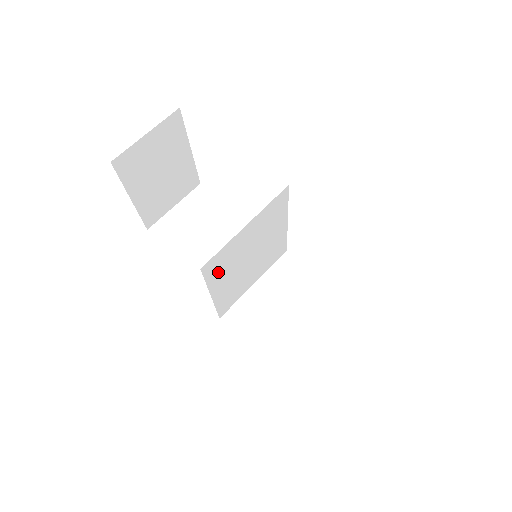
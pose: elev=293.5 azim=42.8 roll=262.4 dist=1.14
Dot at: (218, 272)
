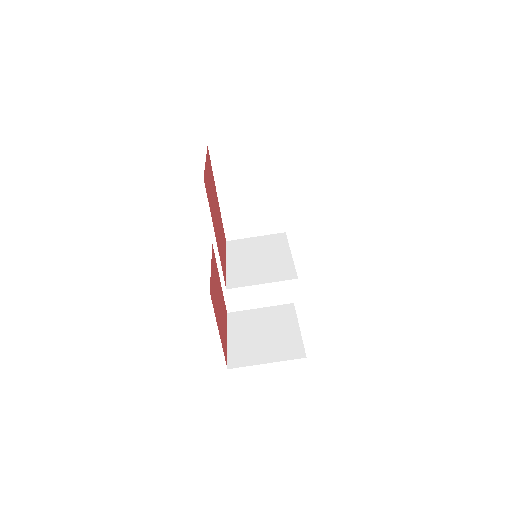
Dot at: occluded
